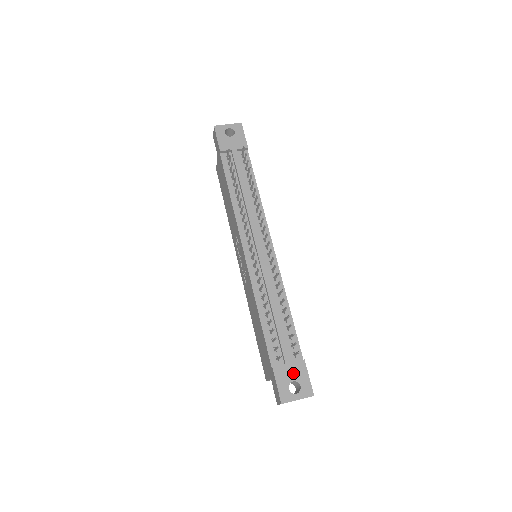
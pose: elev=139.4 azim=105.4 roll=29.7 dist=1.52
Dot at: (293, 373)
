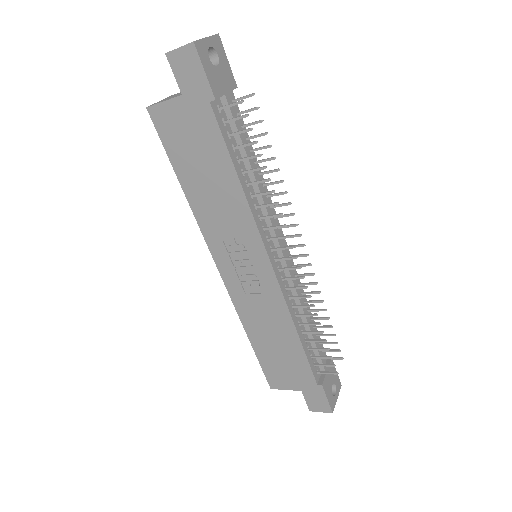
Dot at: (331, 378)
